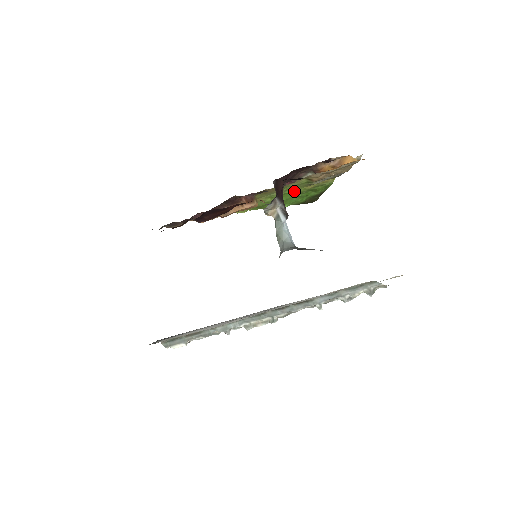
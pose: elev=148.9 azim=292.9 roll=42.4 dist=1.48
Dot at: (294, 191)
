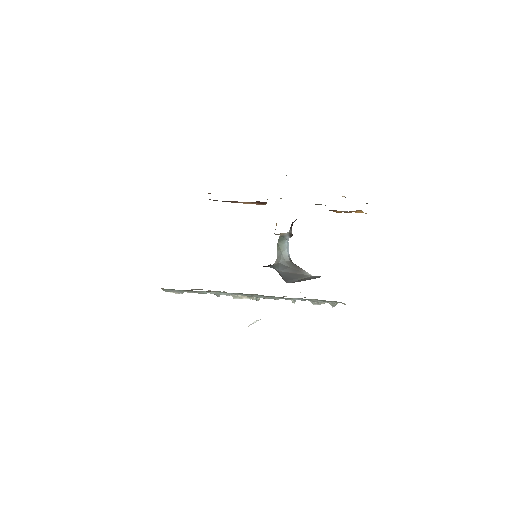
Dot at: occluded
